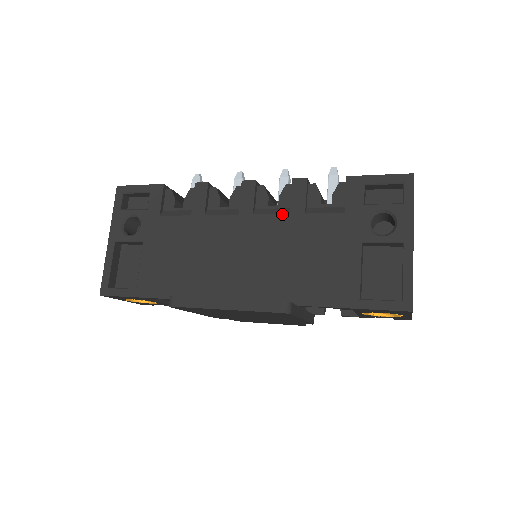
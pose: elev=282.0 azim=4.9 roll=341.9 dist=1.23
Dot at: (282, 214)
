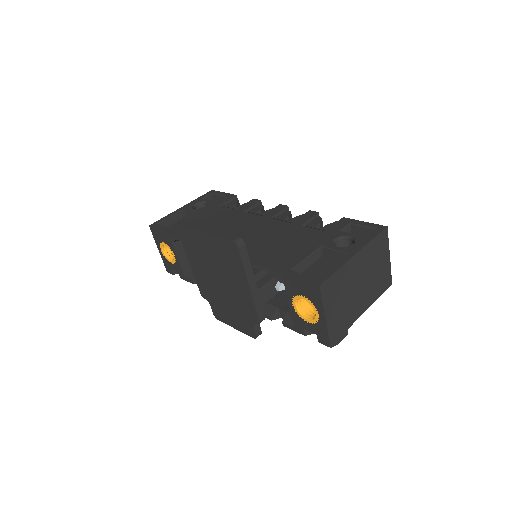
Dot at: (287, 222)
